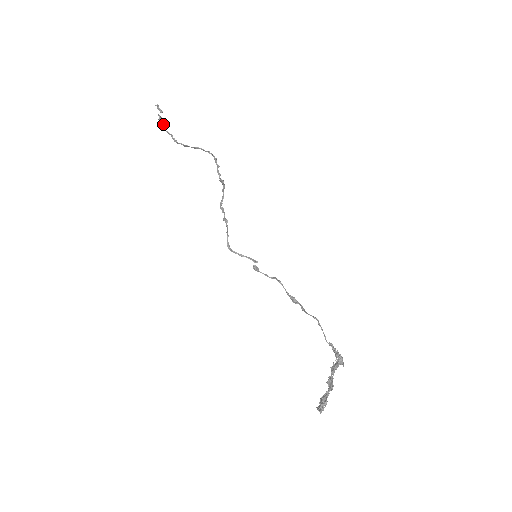
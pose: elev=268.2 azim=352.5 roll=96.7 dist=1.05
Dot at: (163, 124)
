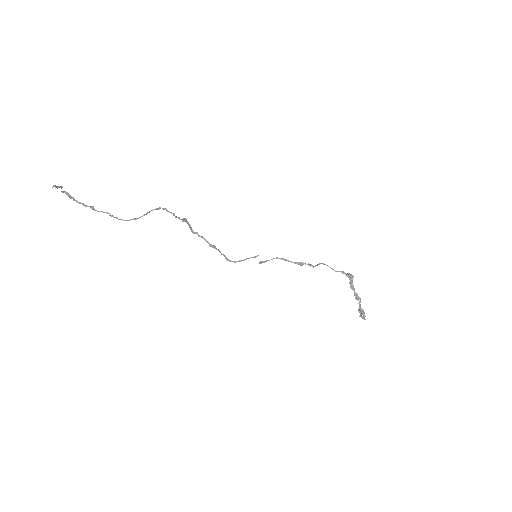
Dot at: (86, 206)
